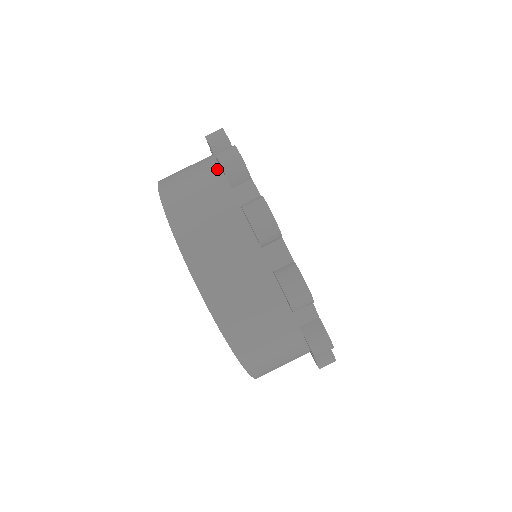
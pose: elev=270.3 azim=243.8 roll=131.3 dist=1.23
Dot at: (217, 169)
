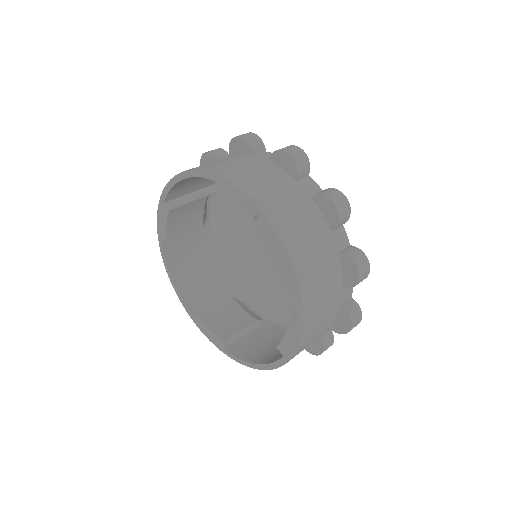
Dot at: (271, 164)
